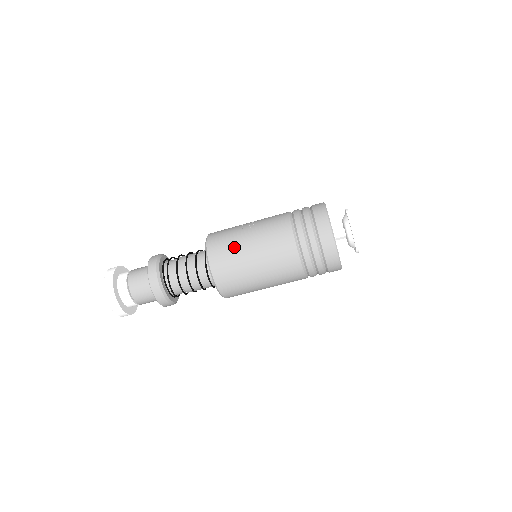
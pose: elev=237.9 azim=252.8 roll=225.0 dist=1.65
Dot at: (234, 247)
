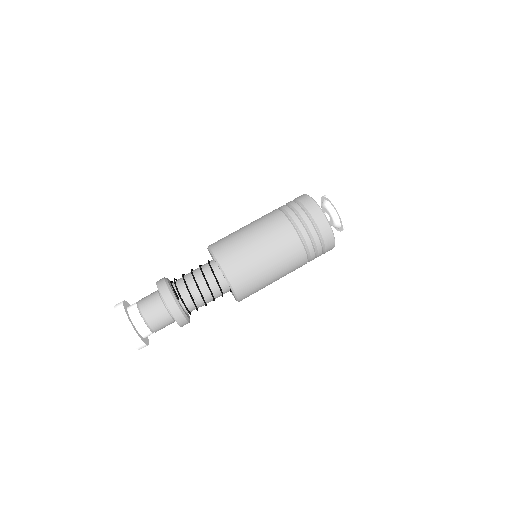
Dot at: occluded
